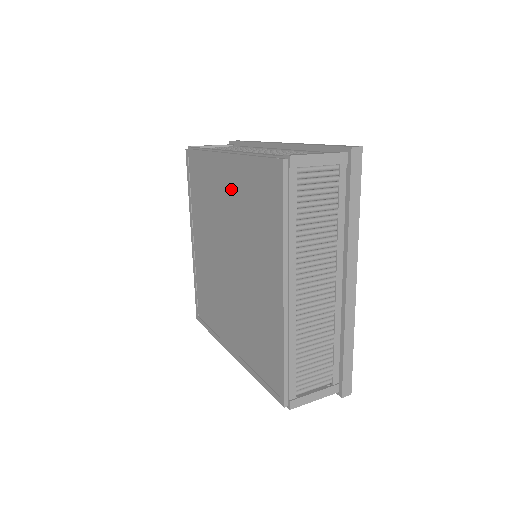
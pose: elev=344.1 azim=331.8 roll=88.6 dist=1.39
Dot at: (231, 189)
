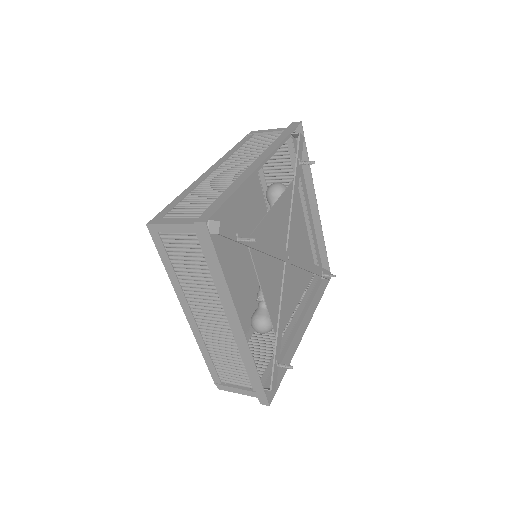
Dot at: occluded
